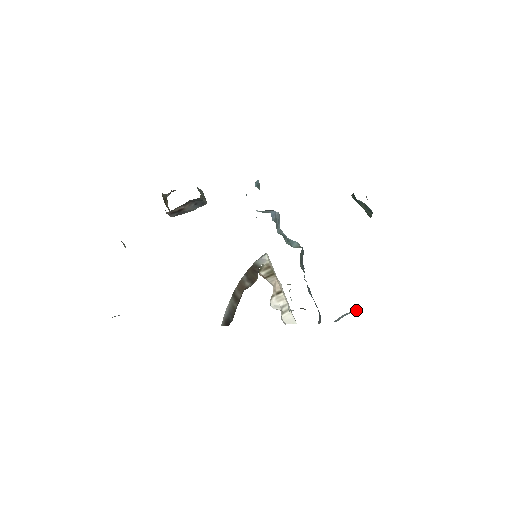
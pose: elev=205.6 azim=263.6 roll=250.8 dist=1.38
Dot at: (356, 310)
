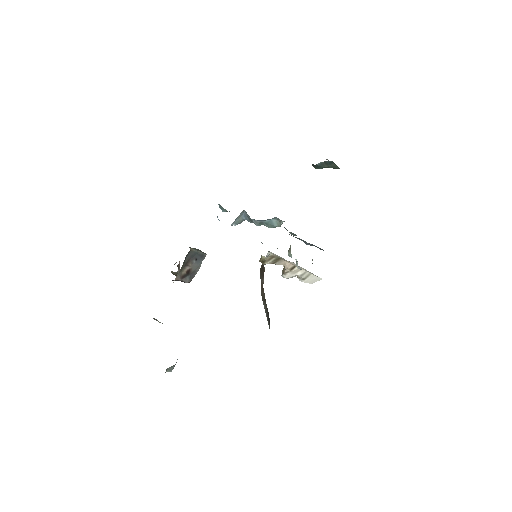
Dot at: occluded
